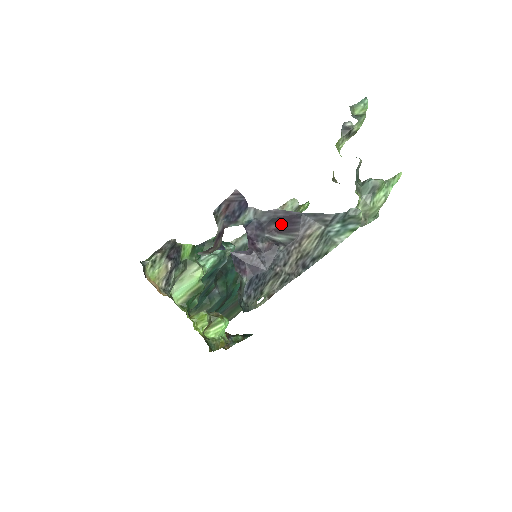
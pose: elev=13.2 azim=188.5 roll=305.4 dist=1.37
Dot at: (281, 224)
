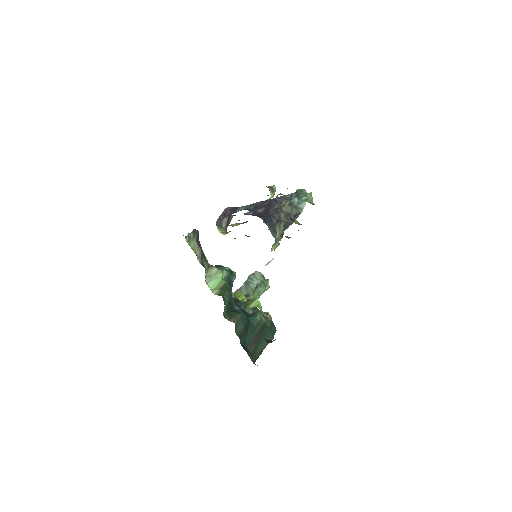
Dot at: (263, 208)
